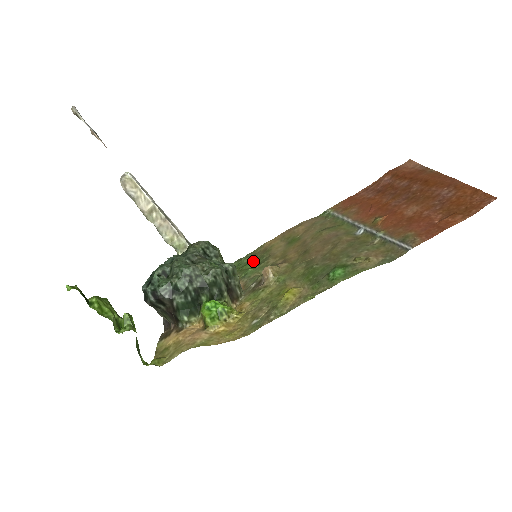
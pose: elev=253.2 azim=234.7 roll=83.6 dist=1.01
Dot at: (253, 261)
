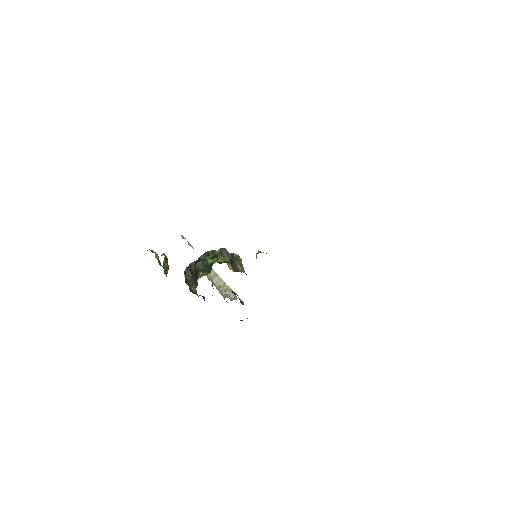
Dot at: occluded
